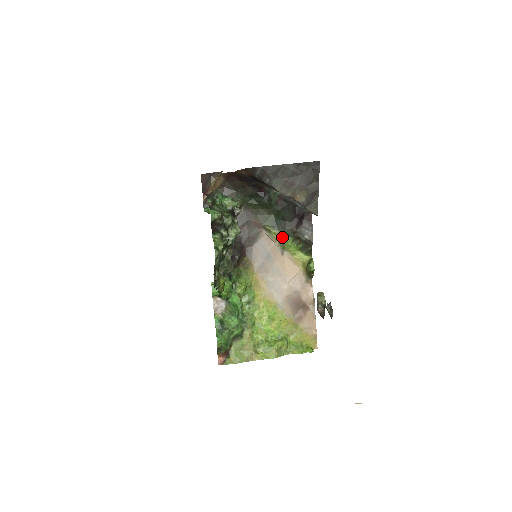
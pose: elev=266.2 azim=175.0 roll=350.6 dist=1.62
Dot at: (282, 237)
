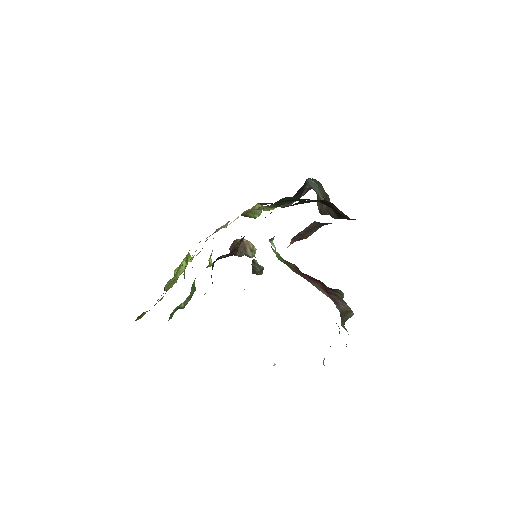
Dot at: occluded
